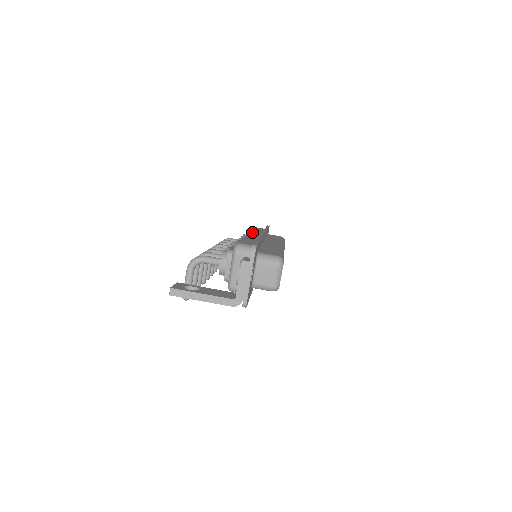
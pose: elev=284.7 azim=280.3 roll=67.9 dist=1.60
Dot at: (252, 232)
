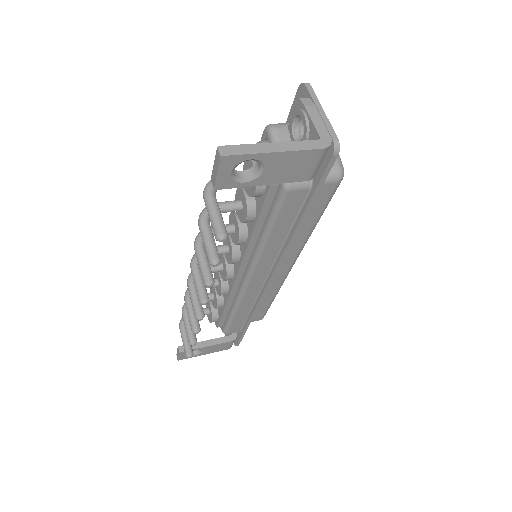
Dot at: occluded
